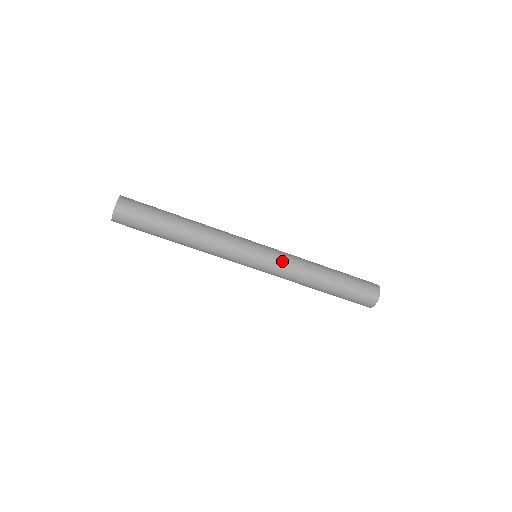
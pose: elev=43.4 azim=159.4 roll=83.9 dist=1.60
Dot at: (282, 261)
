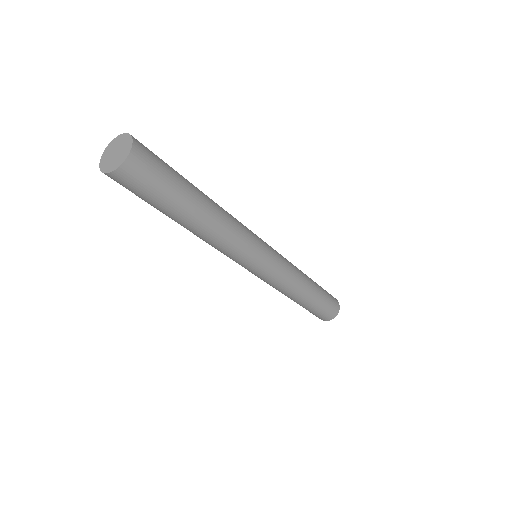
Dot at: (284, 271)
